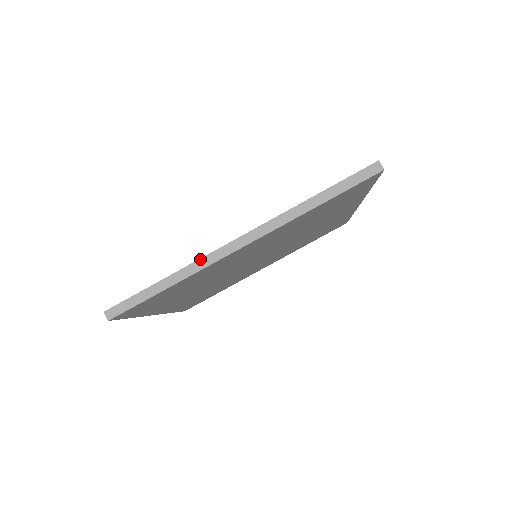
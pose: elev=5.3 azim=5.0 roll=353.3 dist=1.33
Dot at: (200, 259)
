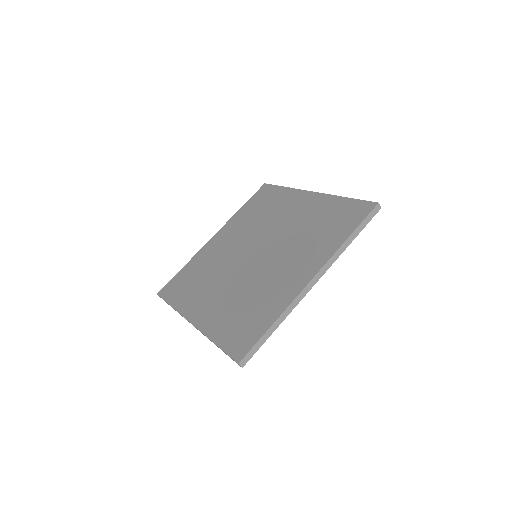
Dot at: (292, 303)
